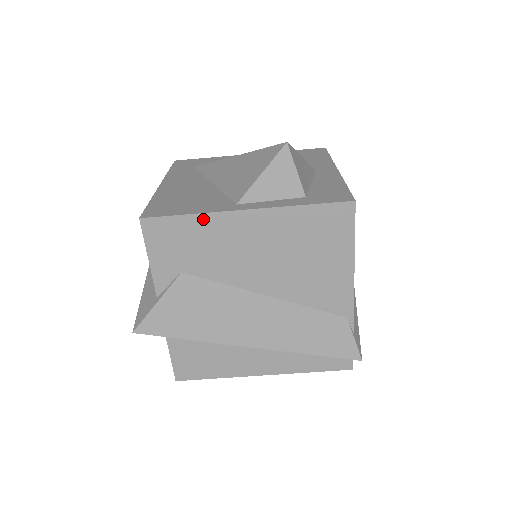
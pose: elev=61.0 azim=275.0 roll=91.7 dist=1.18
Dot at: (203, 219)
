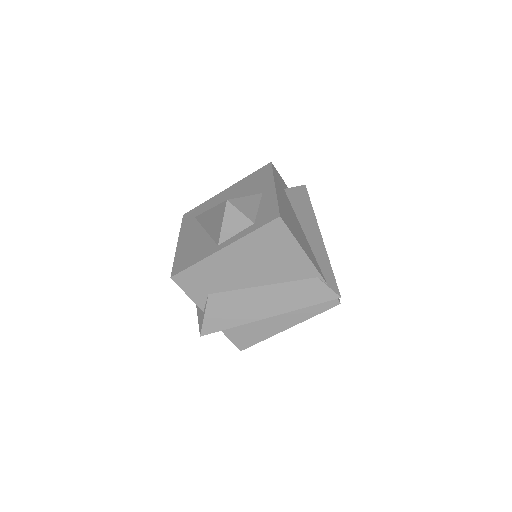
Dot at: (203, 263)
